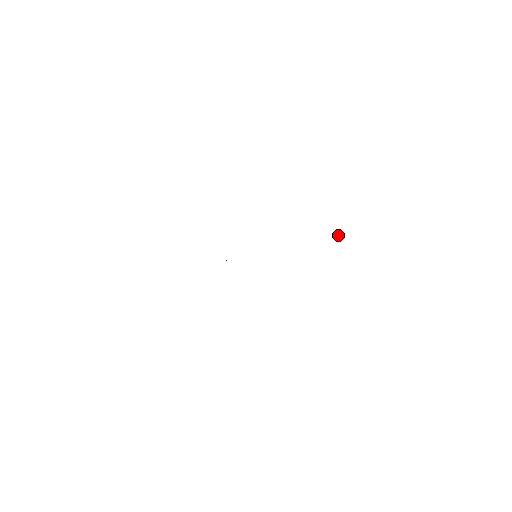
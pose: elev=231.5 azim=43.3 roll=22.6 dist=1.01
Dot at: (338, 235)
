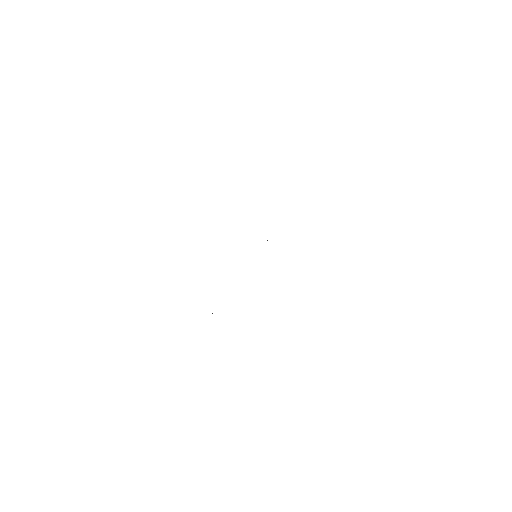
Dot at: occluded
